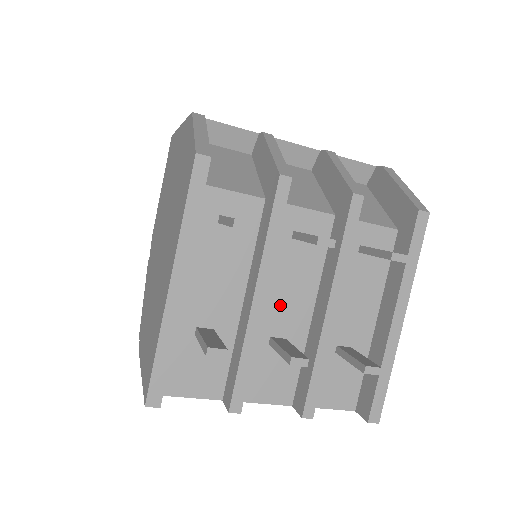
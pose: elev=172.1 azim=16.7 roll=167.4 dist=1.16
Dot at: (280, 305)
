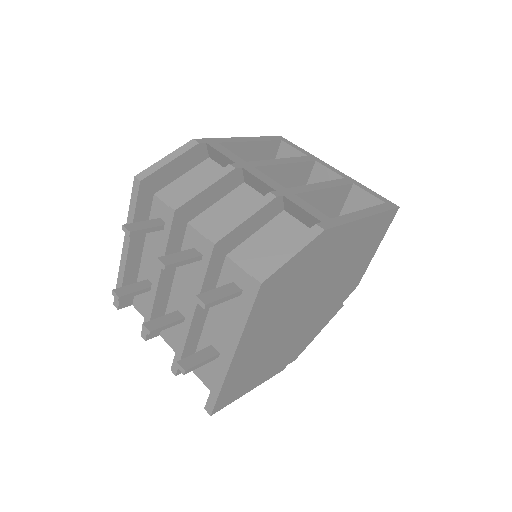
Dot at: (184, 293)
